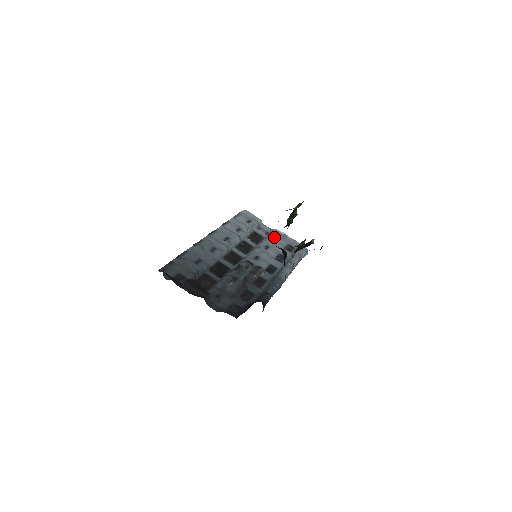
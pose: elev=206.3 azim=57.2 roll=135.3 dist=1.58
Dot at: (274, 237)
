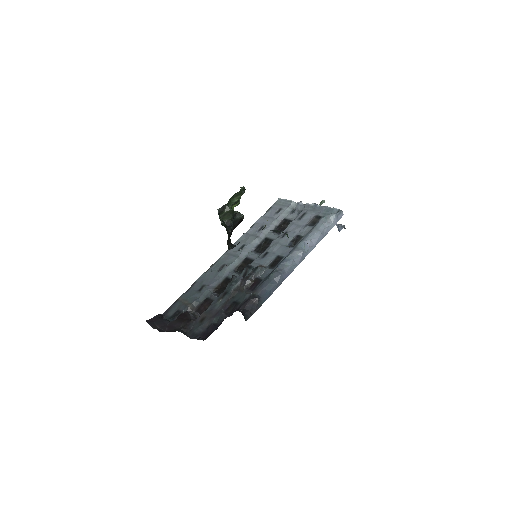
Dot at: (300, 216)
